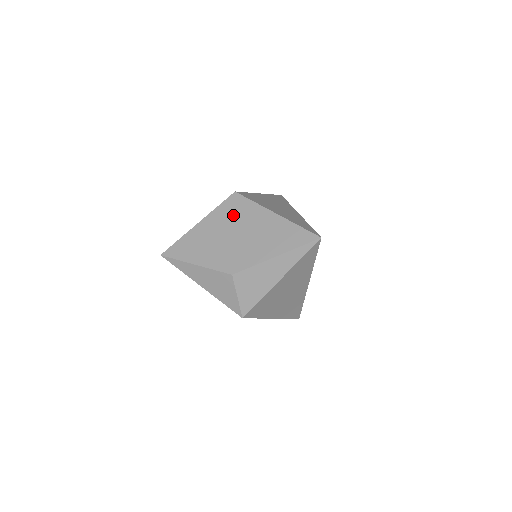
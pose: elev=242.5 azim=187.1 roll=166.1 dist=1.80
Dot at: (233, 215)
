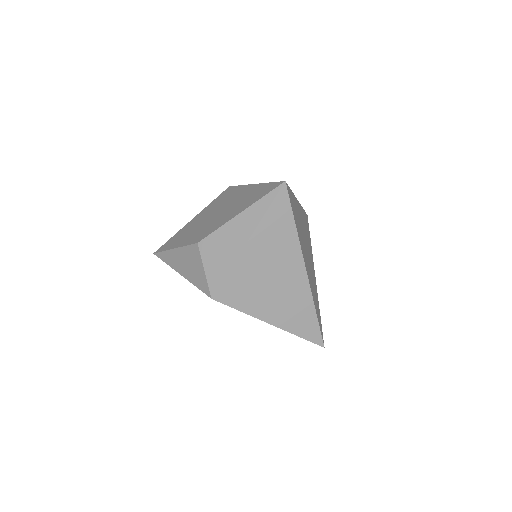
Dot at: (220, 202)
